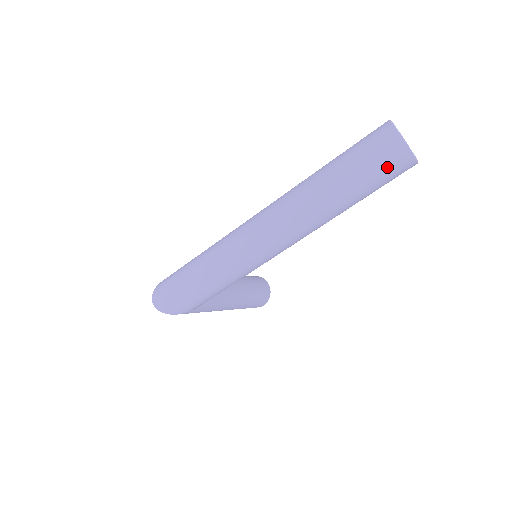
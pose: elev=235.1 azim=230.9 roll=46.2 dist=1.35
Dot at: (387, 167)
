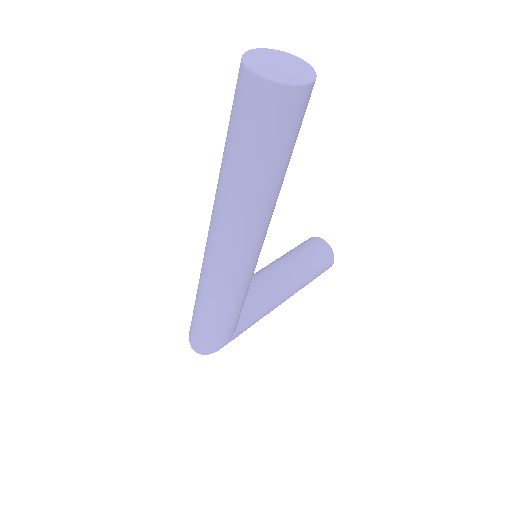
Dot at: (272, 121)
